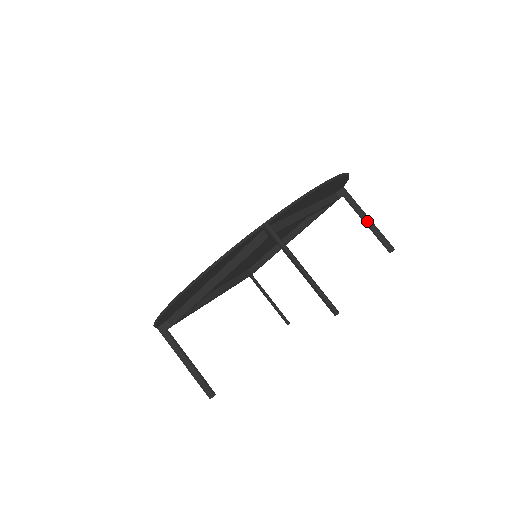
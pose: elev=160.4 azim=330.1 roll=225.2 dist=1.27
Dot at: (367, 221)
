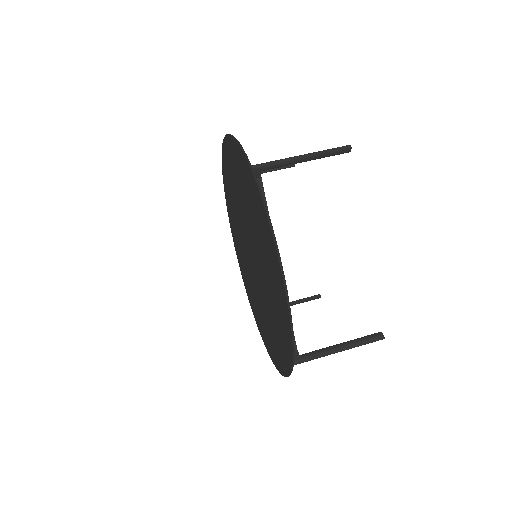
Dot at: (262, 171)
